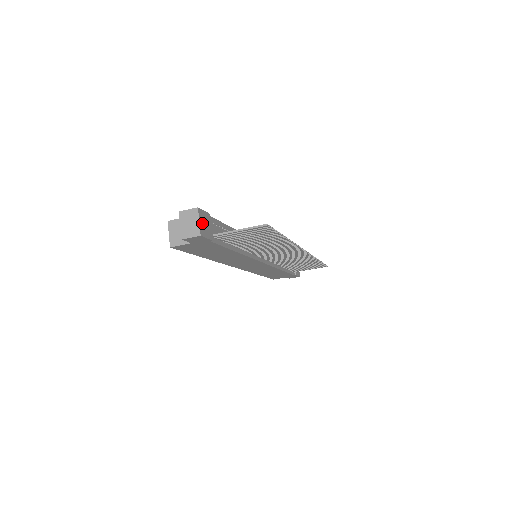
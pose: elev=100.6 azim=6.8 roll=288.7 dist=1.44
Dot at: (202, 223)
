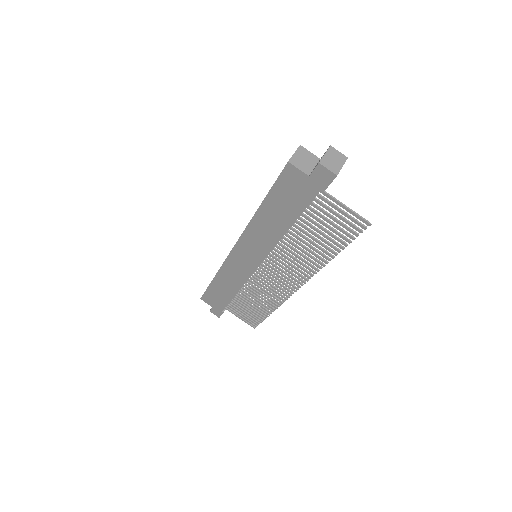
Dot at: occluded
